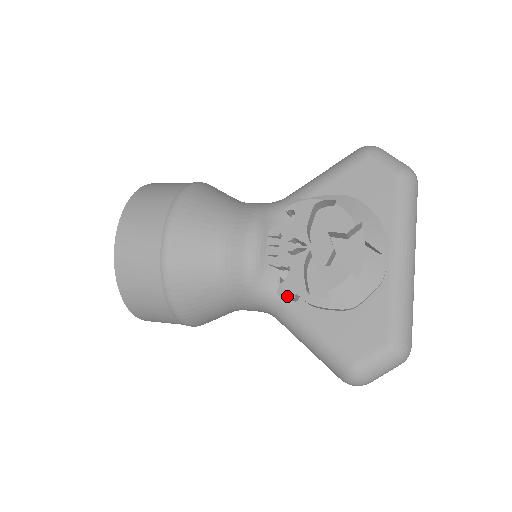
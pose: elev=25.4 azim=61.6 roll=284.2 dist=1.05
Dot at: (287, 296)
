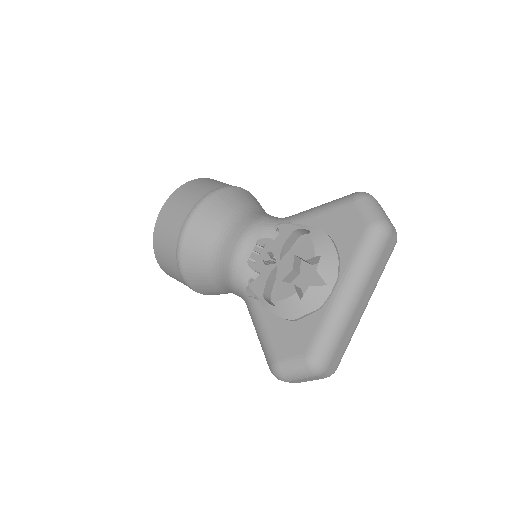
Dot at: (250, 294)
